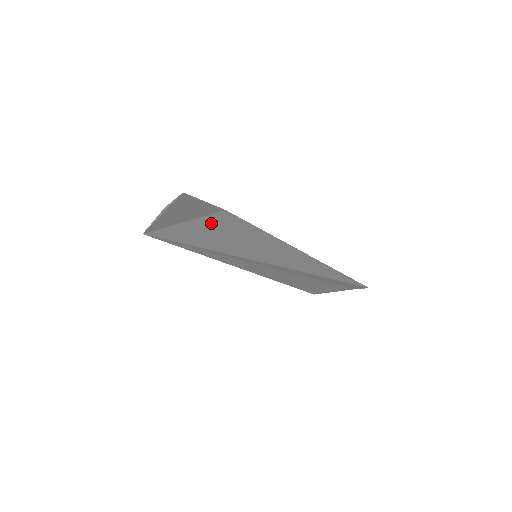
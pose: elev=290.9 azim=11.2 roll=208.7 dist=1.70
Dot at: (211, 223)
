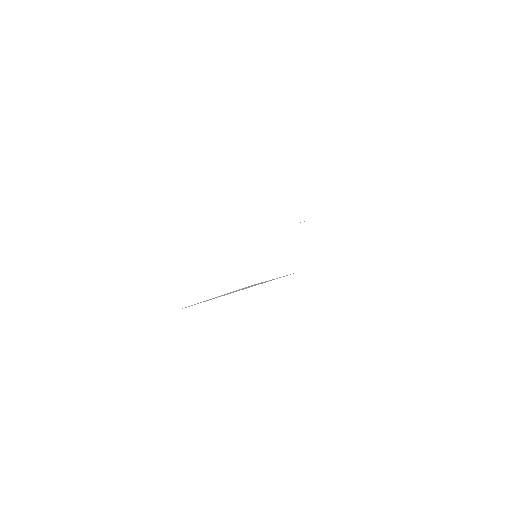
Dot at: occluded
